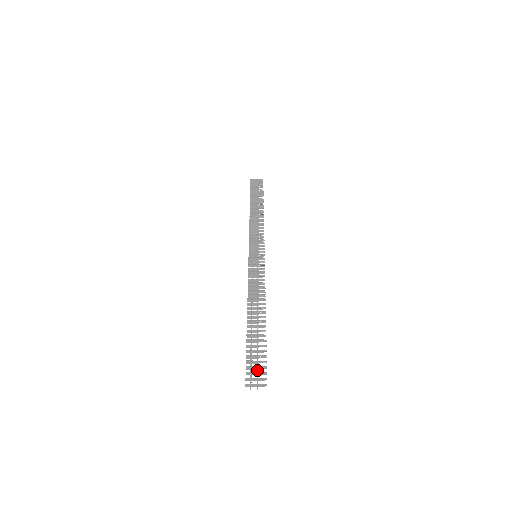
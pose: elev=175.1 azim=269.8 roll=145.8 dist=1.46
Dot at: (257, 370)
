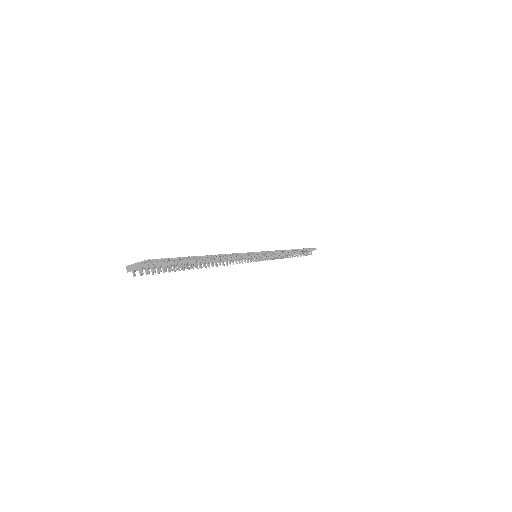
Dot at: (159, 268)
